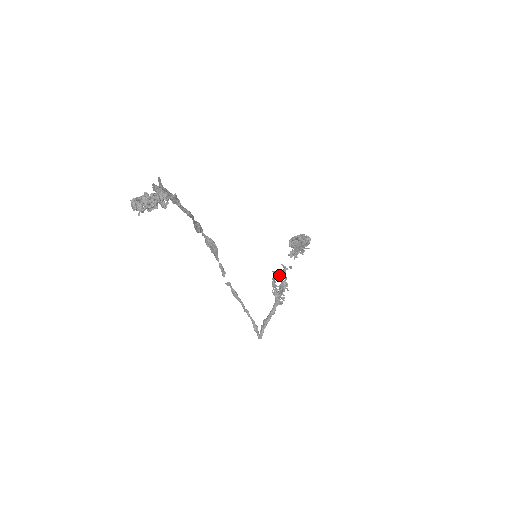
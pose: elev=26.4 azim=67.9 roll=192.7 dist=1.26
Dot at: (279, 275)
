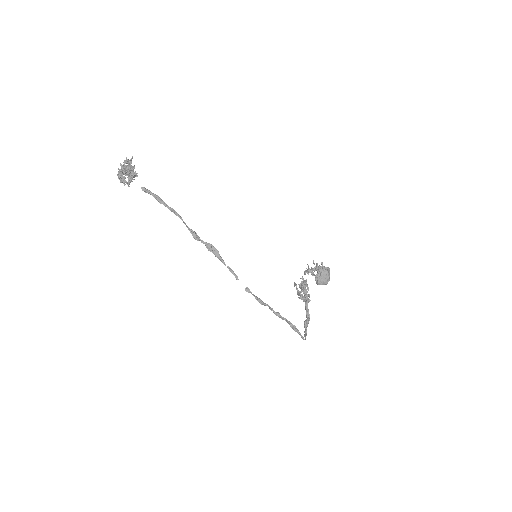
Dot at: (300, 285)
